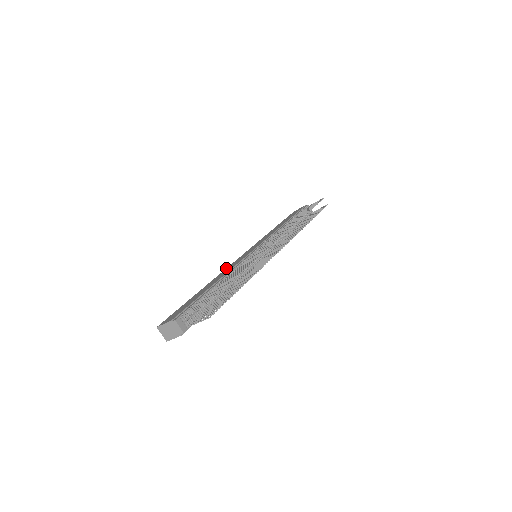
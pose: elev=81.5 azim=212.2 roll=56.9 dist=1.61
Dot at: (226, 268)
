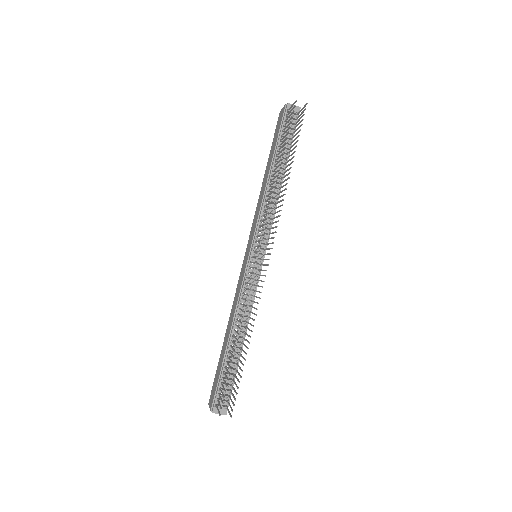
Dot at: occluded
